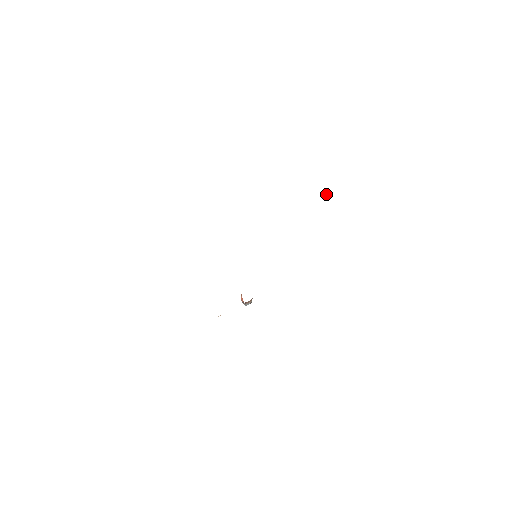
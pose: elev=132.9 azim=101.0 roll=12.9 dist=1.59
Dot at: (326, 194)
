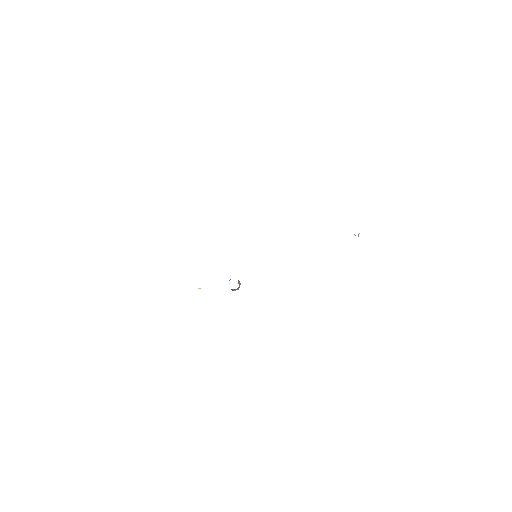
Dot at: (354, 234)
